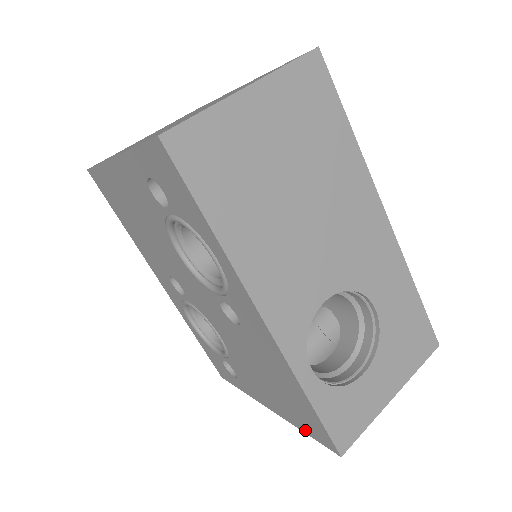
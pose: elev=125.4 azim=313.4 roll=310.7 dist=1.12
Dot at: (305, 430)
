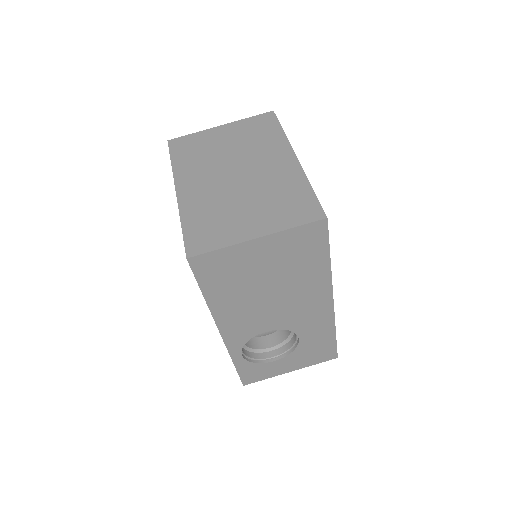
Dot at: occluded
